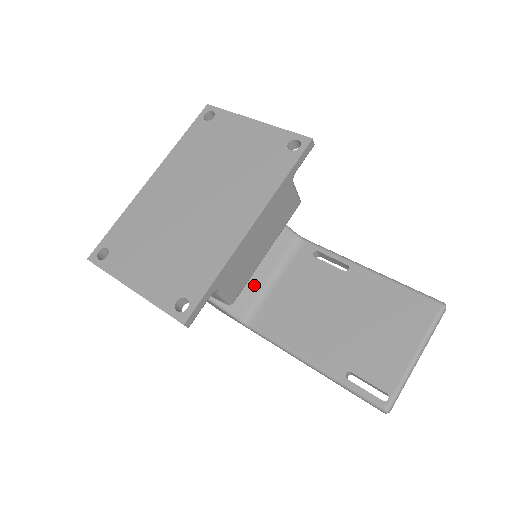
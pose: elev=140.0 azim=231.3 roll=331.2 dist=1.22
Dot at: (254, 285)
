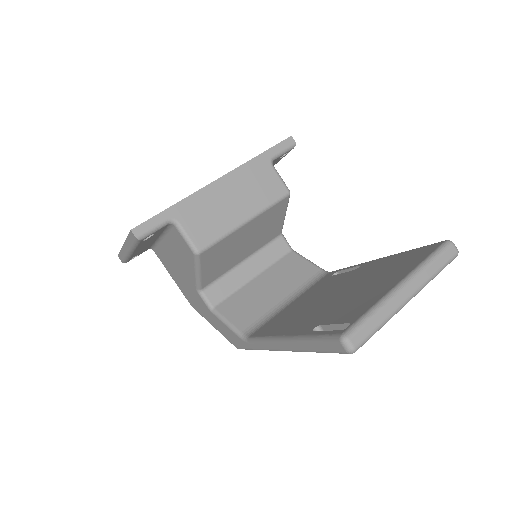
Dot at: (265, 306)
